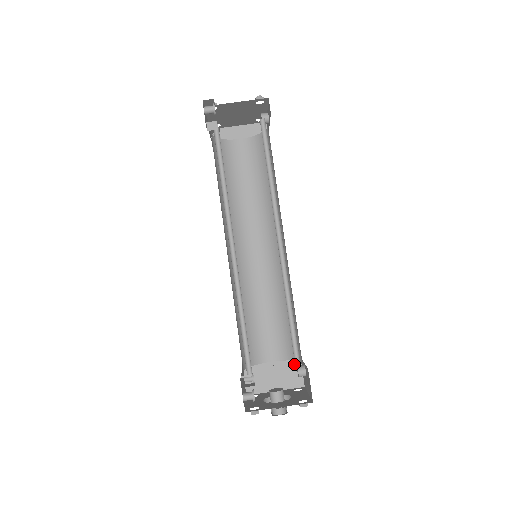
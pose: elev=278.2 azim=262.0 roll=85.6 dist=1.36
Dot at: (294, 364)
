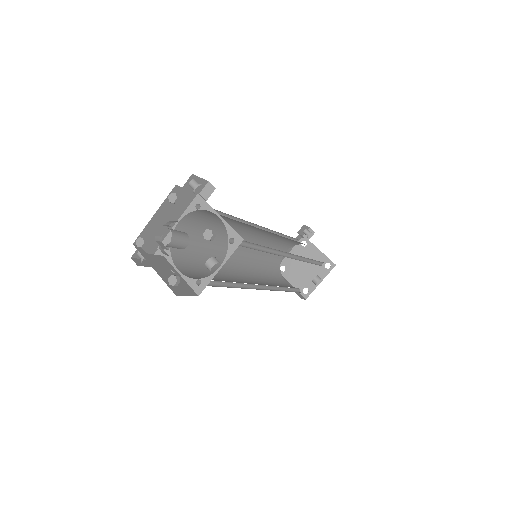
Dot at: (189, 290)
